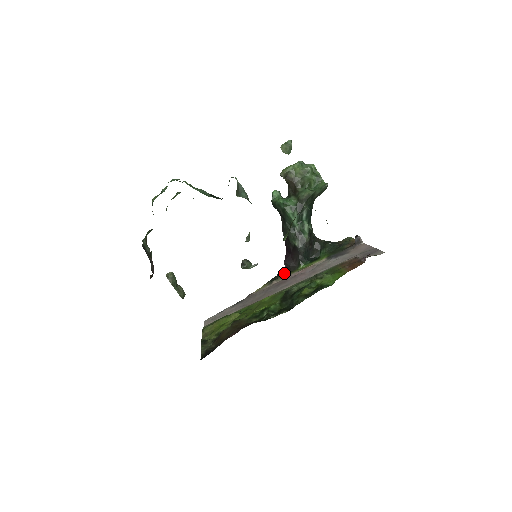
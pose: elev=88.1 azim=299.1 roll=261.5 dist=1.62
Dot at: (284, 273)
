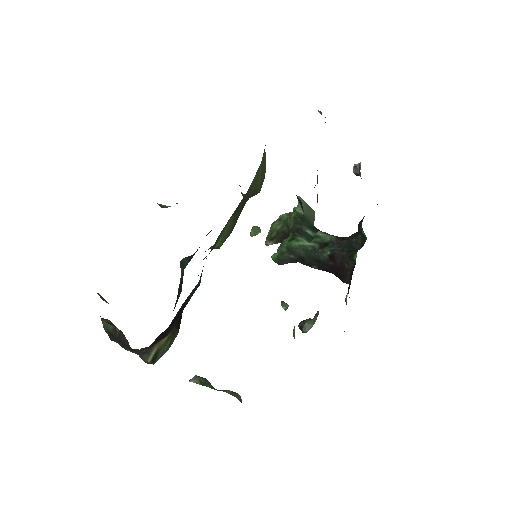
Dot at: occluded
